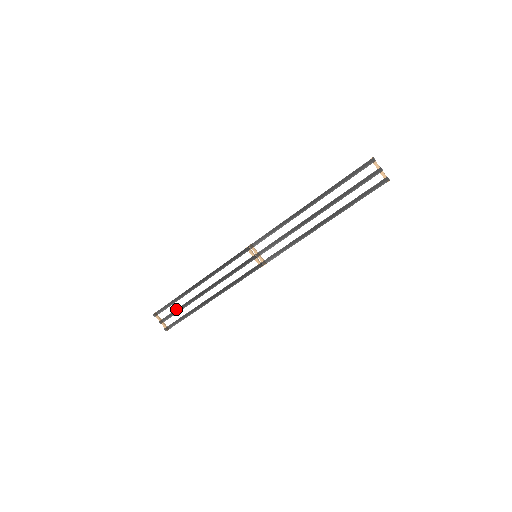
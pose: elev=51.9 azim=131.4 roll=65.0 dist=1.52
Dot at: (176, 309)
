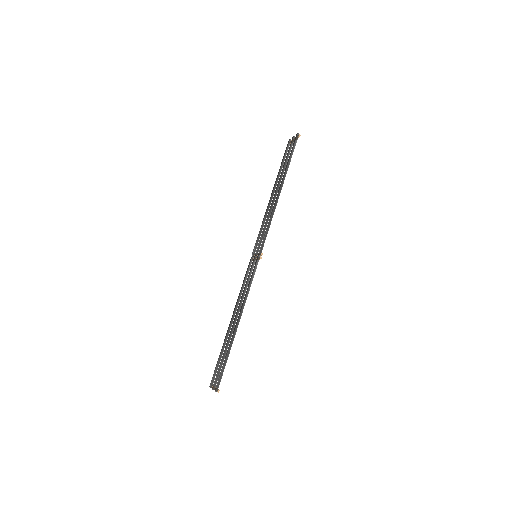
Dot at: (221, 360)
